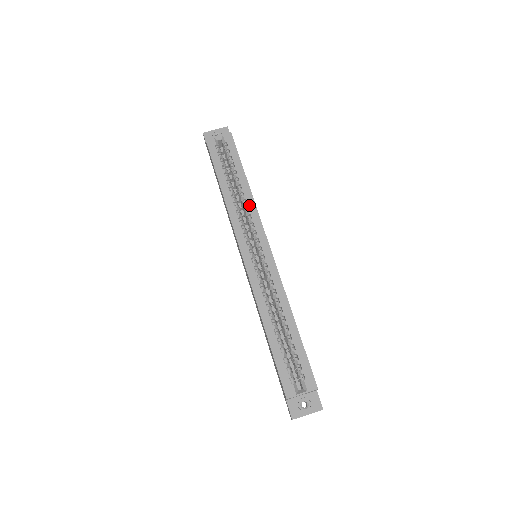
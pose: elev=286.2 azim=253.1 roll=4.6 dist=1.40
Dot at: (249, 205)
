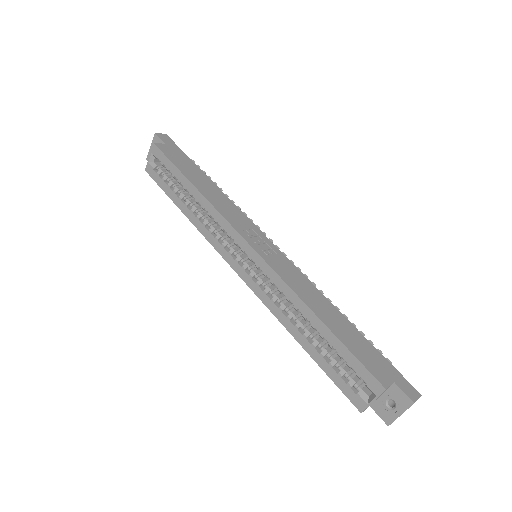
Dot at: (210, 212)
